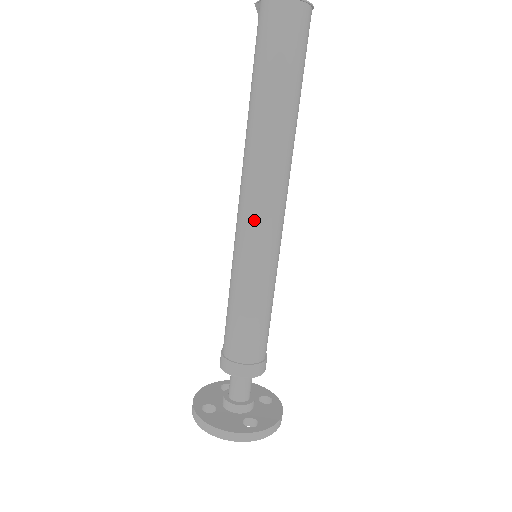
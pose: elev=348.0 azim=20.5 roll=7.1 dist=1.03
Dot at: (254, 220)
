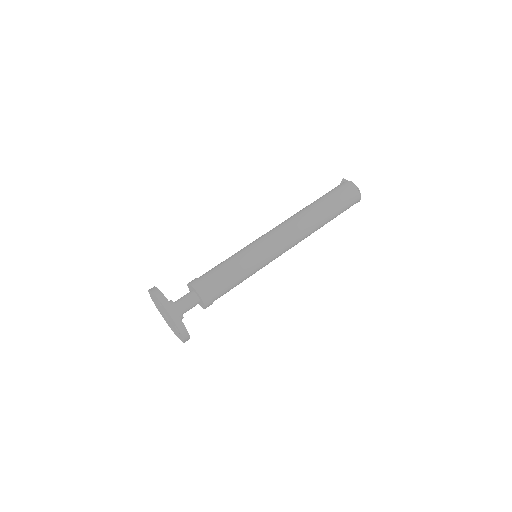
Dot at: (279, 242)
